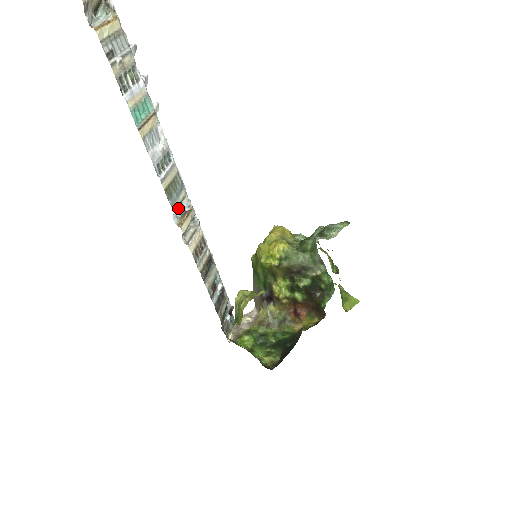
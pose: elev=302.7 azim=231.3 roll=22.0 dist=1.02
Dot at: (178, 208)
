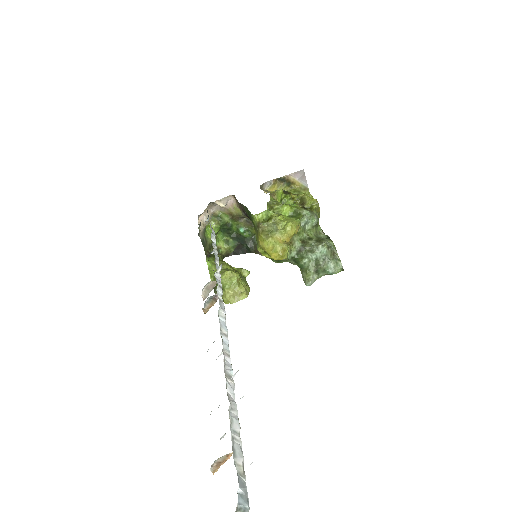
Dot at: (209, 298)
